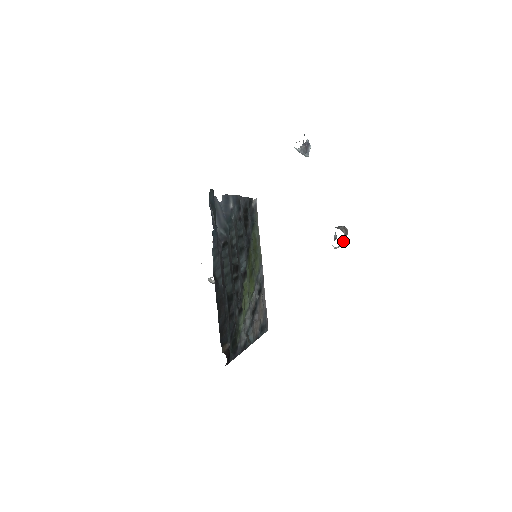
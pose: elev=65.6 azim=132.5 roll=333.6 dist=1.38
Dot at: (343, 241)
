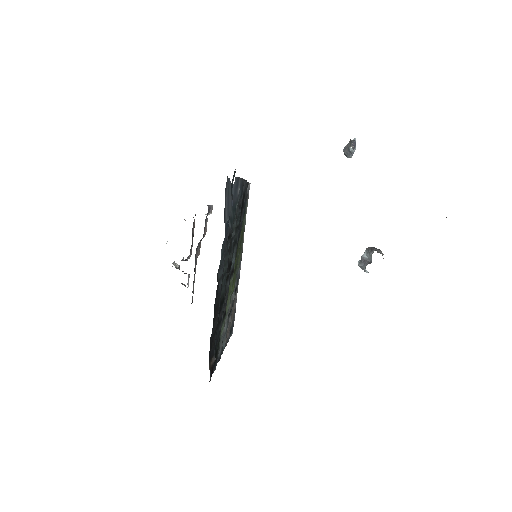
Dot at: occluded
